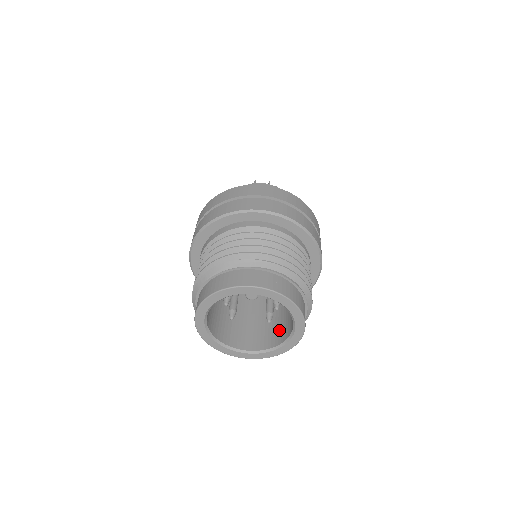
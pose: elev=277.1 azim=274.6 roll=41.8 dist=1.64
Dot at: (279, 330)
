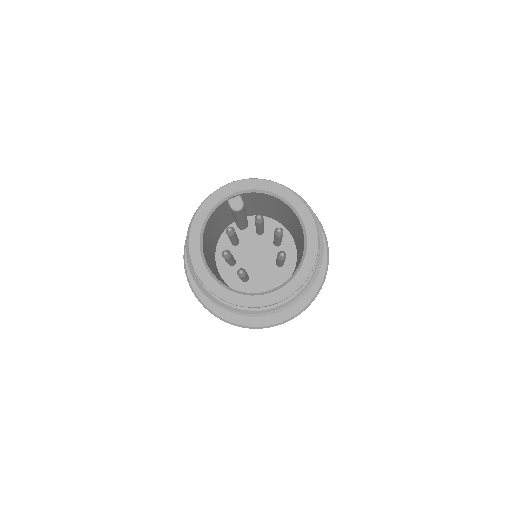
Dot at: occluded
